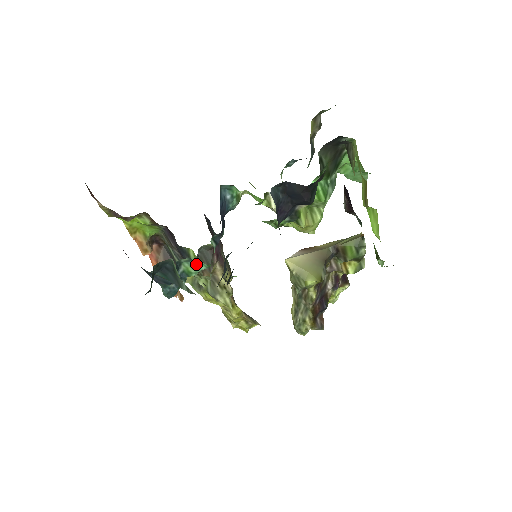
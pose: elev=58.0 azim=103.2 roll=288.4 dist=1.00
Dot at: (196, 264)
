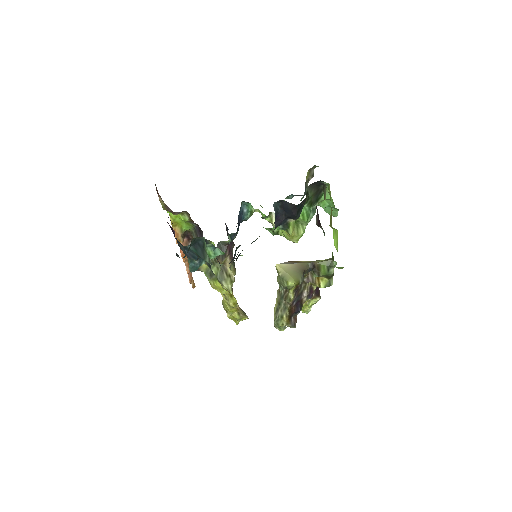
Dot at: (215, 250)
